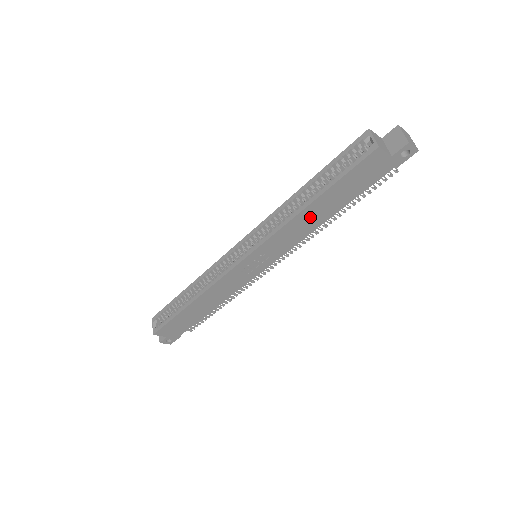
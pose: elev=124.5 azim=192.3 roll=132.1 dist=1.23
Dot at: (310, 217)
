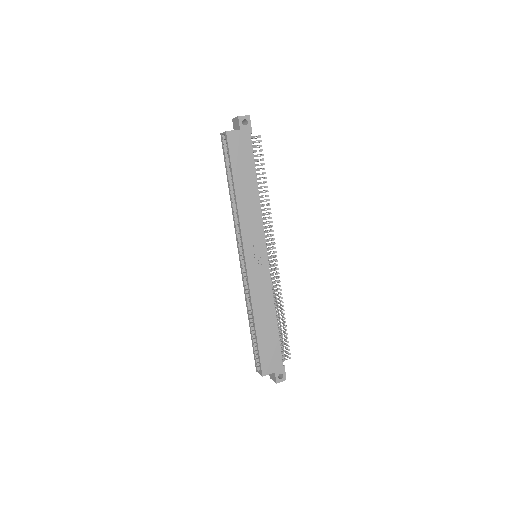
Dot at: (246, 199)
